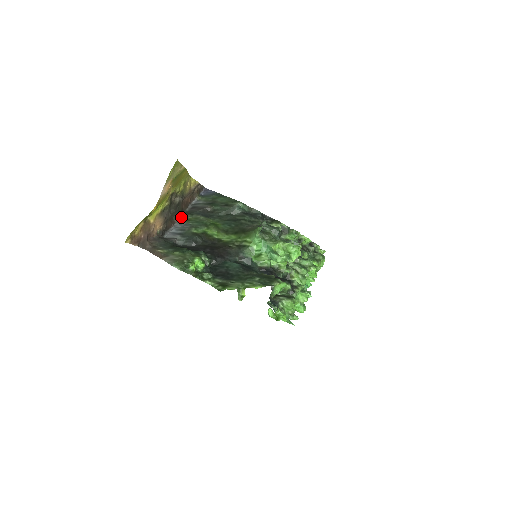
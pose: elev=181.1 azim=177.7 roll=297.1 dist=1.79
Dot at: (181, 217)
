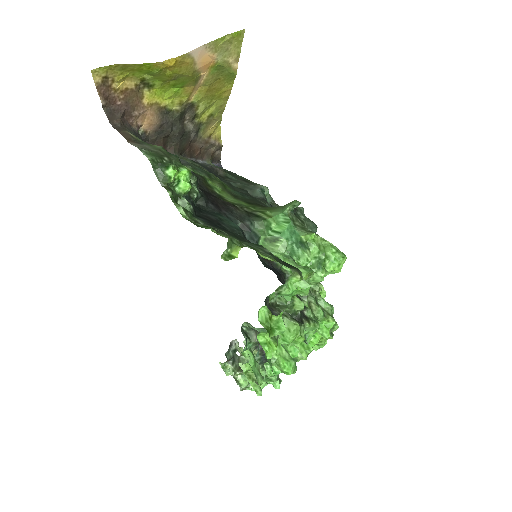
Dot at: (178, 154)
